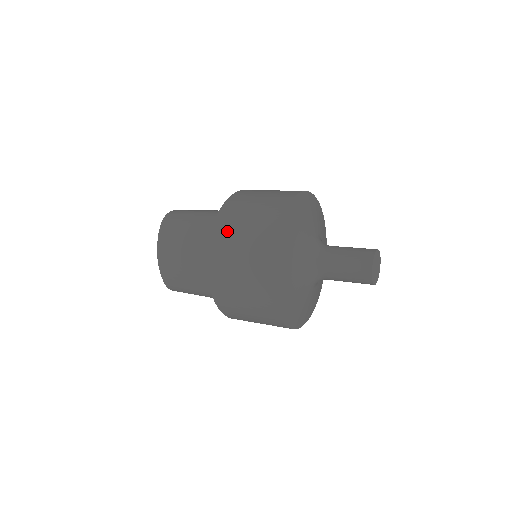
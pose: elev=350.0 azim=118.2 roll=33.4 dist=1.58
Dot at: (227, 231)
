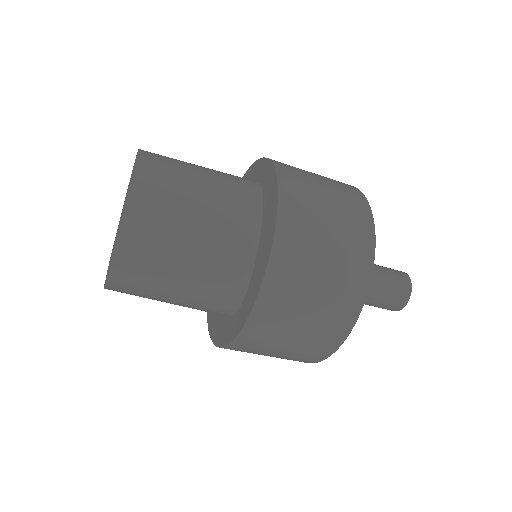
Dot at: (301, 182)
